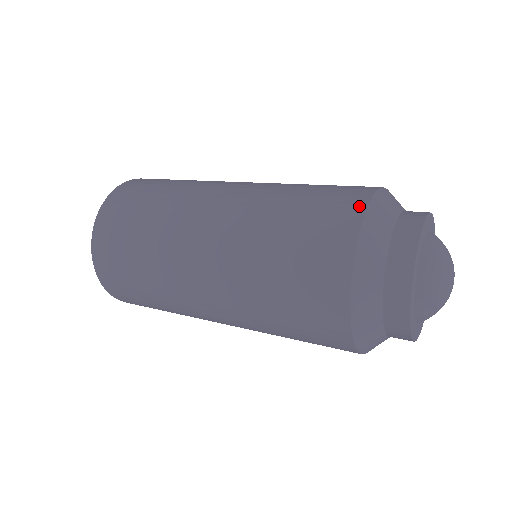
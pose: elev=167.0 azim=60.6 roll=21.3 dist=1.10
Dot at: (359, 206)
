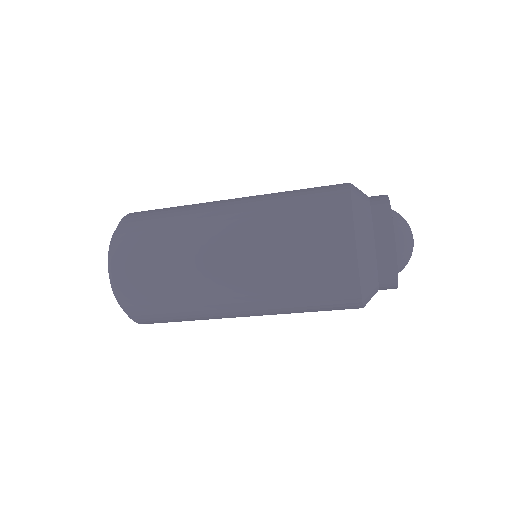
Dot at: (344, 184)
